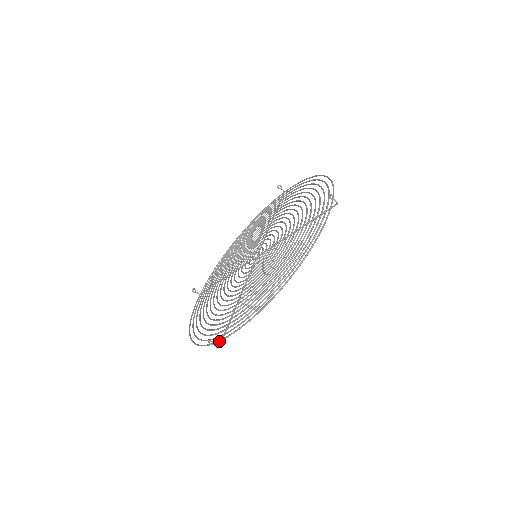
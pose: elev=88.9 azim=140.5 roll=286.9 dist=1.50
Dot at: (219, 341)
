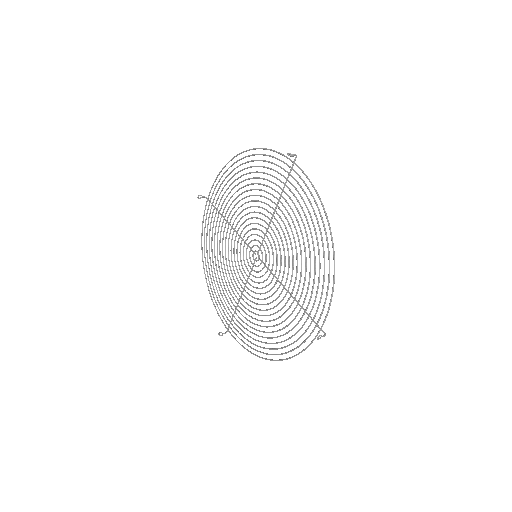
Dot at: occluded
